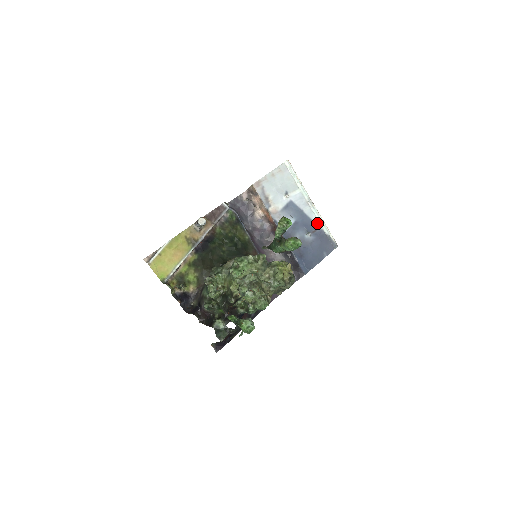
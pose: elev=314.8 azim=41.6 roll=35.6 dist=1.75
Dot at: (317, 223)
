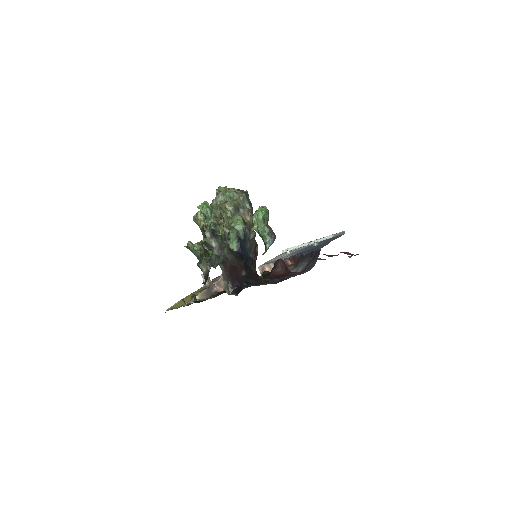
Dot at: occluded
